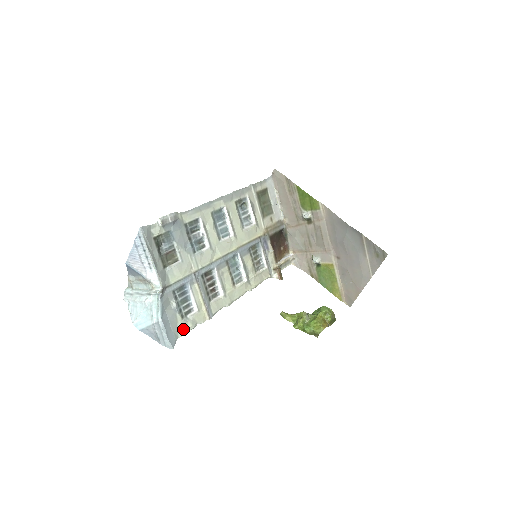
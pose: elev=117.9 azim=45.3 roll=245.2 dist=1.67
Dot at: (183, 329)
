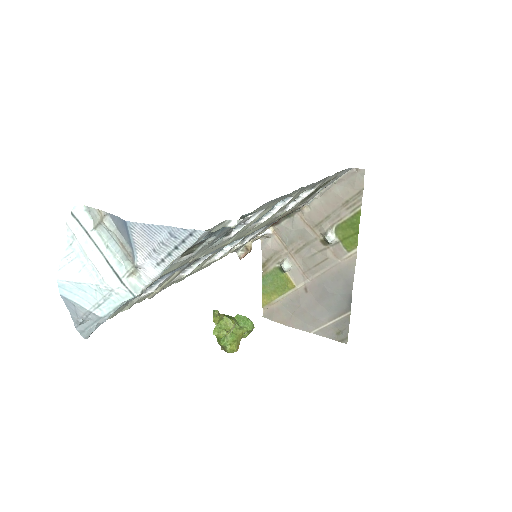
Dot at: (116, 313)
